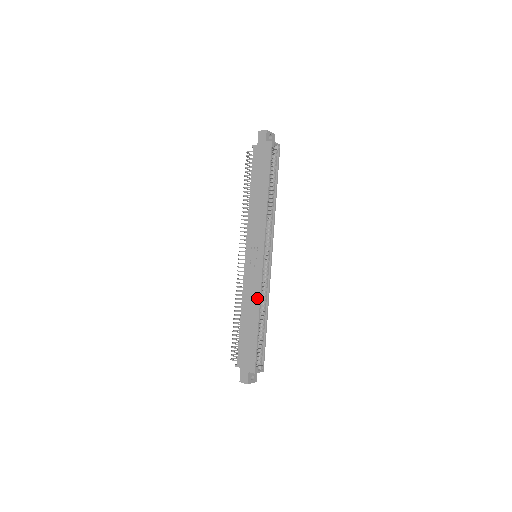
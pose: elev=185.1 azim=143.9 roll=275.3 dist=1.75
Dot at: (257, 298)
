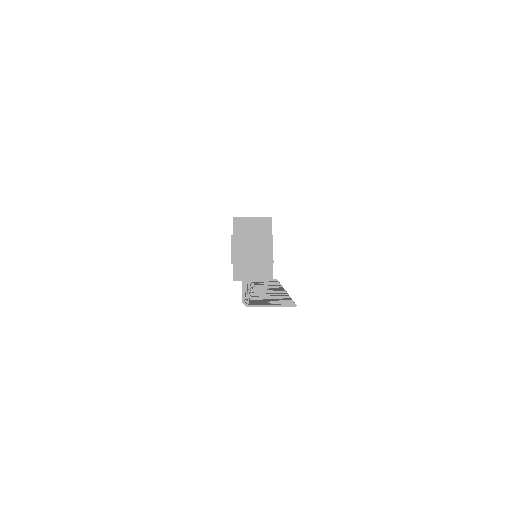
Dot at: occluded
